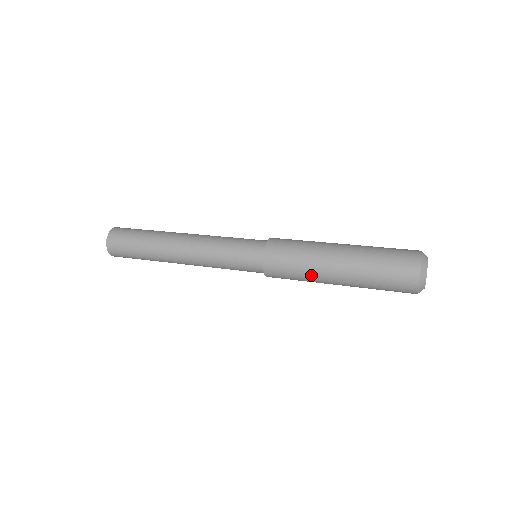
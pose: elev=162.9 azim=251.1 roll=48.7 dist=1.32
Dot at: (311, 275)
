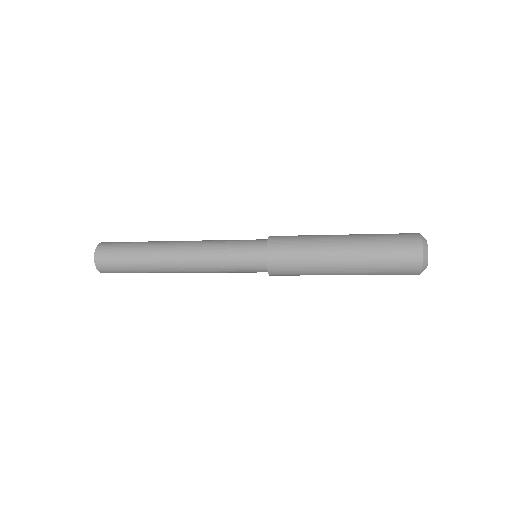
Dot at: (316, 266)
